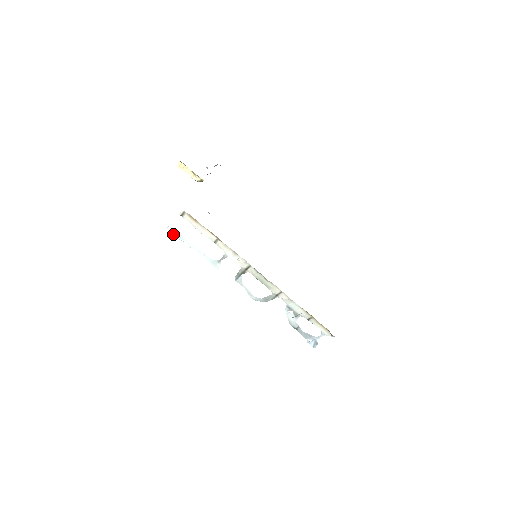
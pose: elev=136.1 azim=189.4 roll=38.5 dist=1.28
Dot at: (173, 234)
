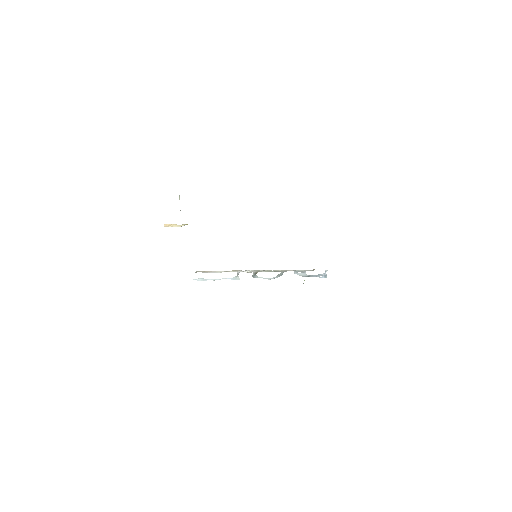
Dot at: occluded
